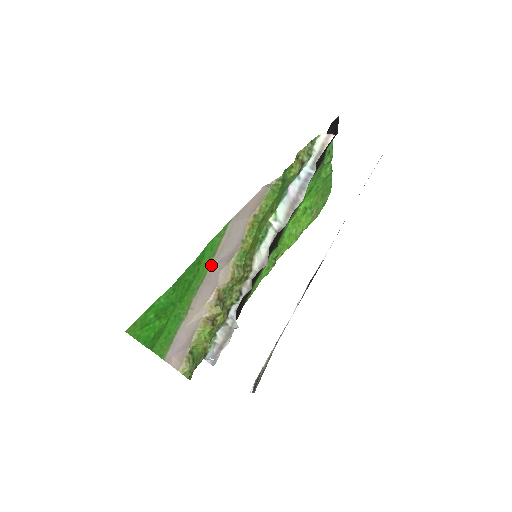
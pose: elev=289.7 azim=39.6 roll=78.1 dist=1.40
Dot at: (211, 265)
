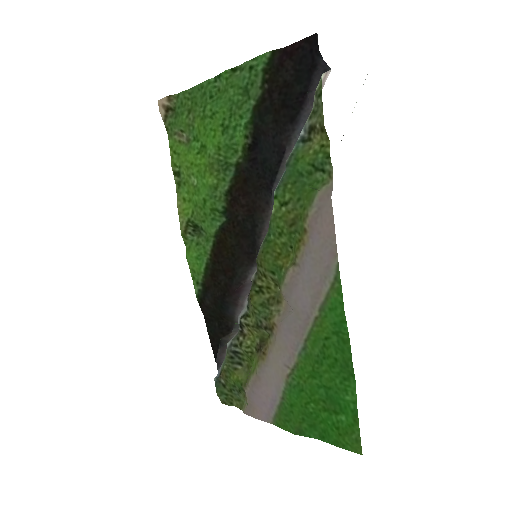
Dot at: (312, 319)
